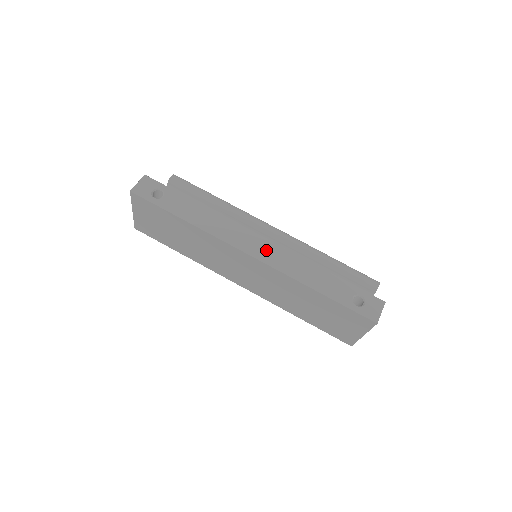
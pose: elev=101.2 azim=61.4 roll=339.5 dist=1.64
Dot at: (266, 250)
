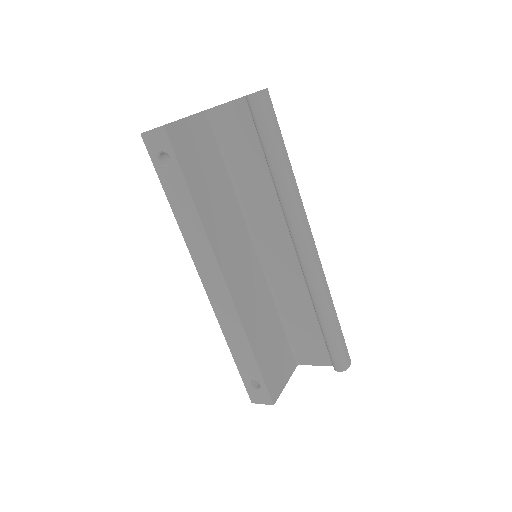
Dot at: (219, 293)
